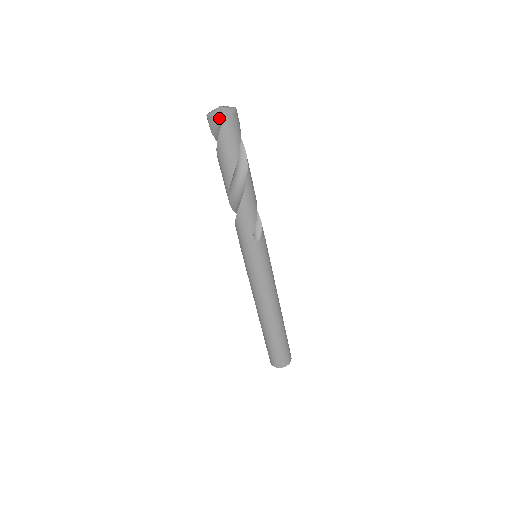
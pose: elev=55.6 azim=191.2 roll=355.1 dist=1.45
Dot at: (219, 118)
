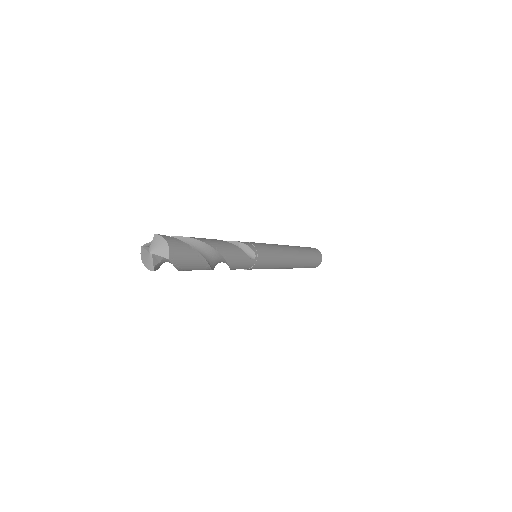
Dot at: (162, 261)
